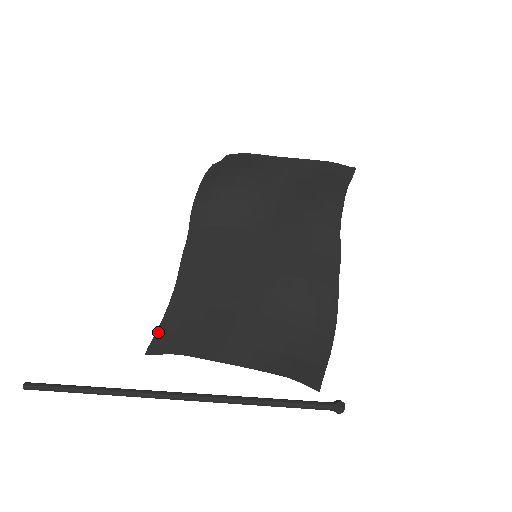
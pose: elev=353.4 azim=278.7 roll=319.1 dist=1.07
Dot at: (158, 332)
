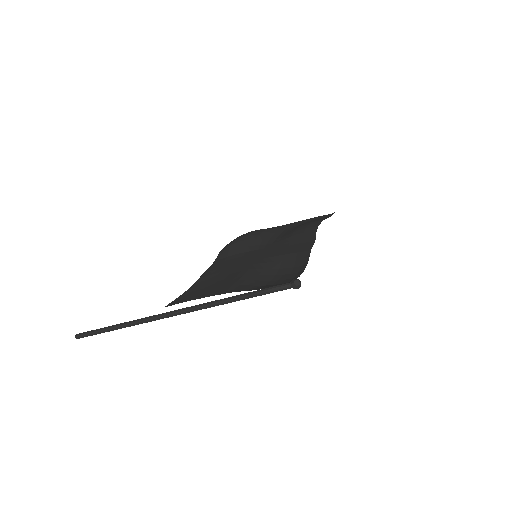
Dot at: (177, 298)
